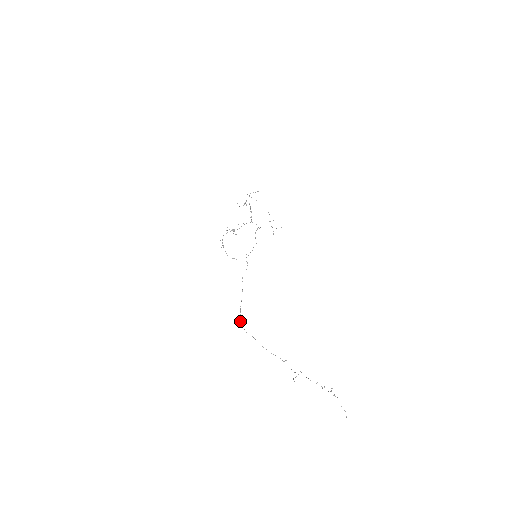
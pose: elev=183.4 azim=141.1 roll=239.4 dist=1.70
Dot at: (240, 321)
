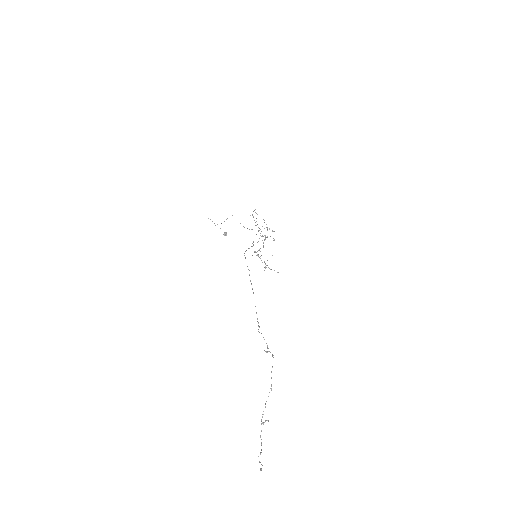
Dot at: (244, 253)
